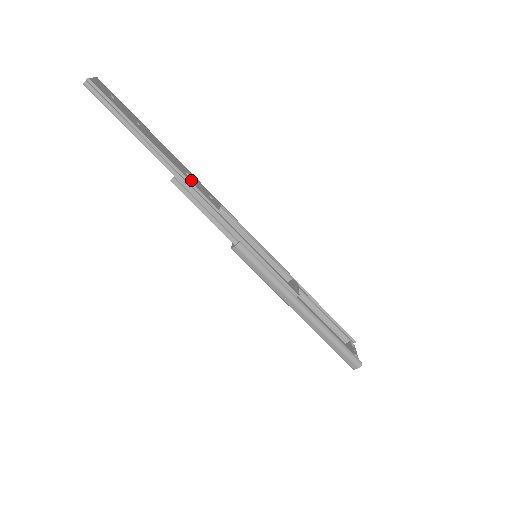
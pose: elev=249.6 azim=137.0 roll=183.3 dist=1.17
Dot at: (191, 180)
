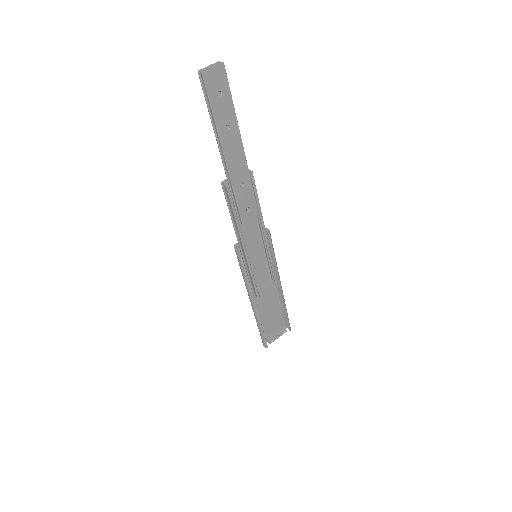
Dot at: (238, 193)
